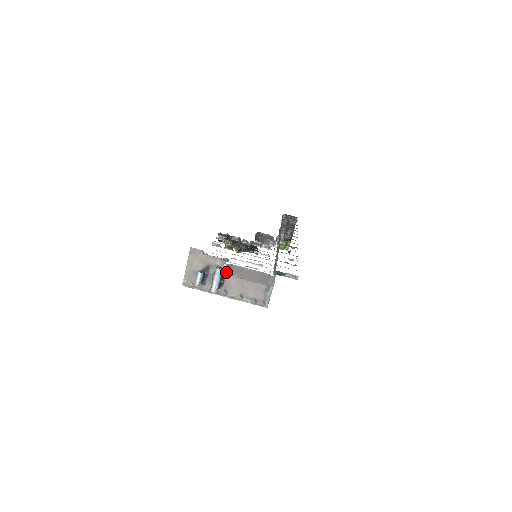
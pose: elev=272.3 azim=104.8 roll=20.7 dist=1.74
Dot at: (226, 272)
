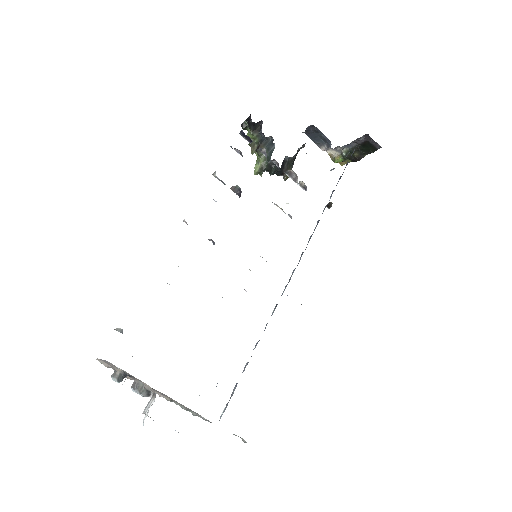
Dot at: occluded
